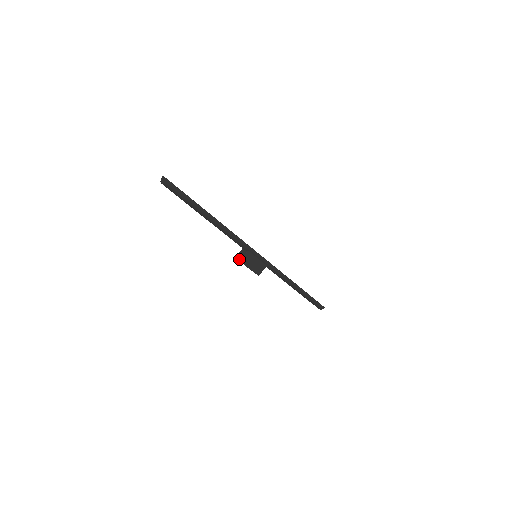
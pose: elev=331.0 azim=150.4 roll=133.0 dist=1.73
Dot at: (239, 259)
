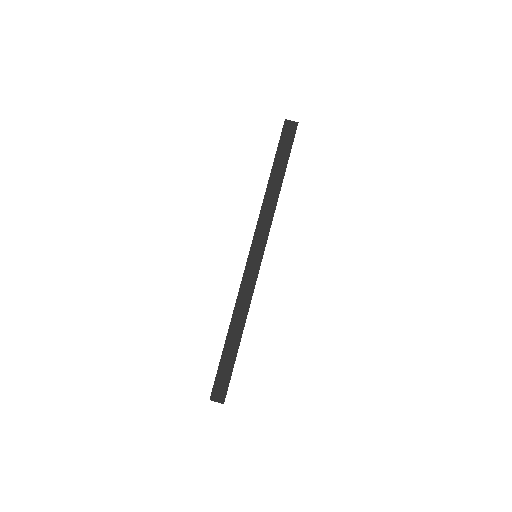
Dot at: occluded
